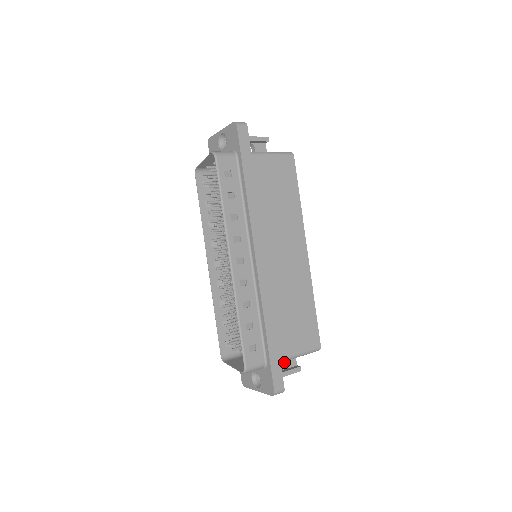
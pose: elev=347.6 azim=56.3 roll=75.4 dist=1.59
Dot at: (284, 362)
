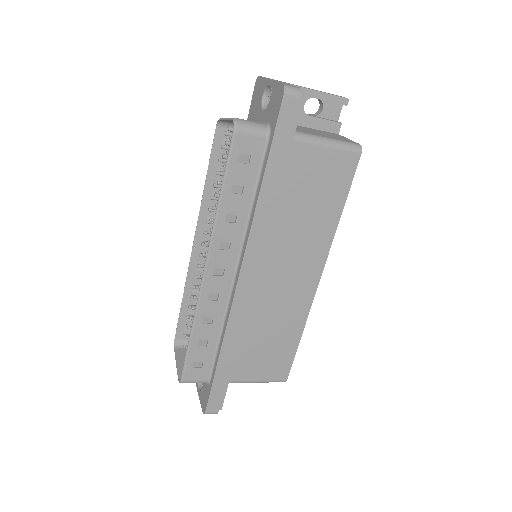
Dot at: occluded
